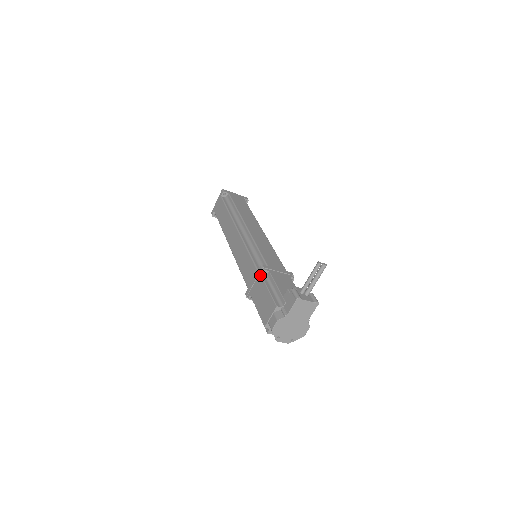
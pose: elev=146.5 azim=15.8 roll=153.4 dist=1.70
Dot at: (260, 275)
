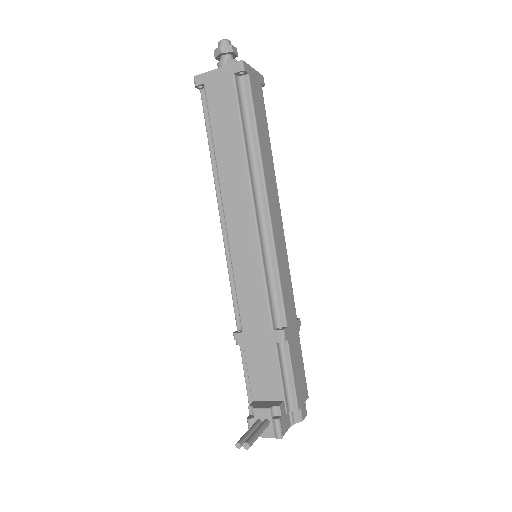
Dot at: occluded
